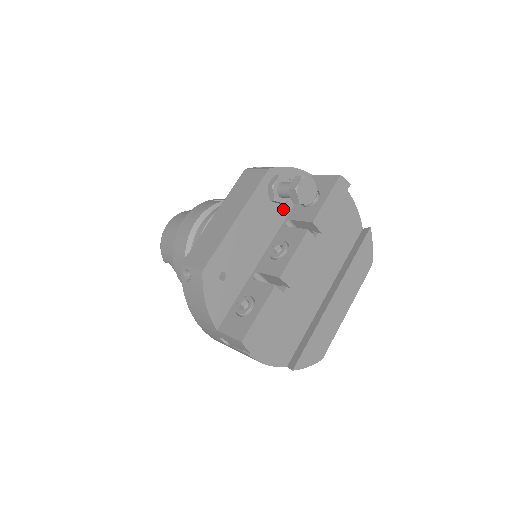
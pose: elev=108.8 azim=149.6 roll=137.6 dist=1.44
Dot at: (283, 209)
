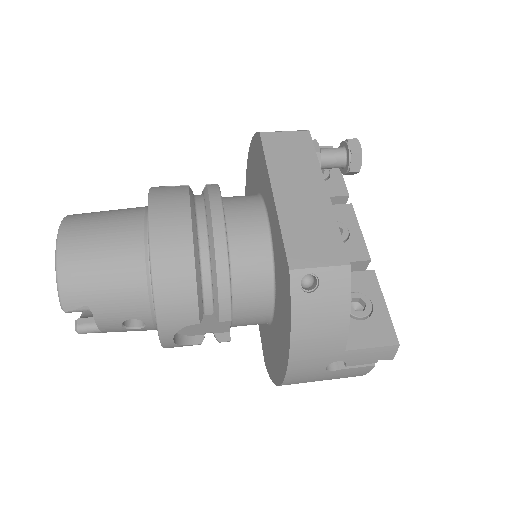
Dot at: occluded
